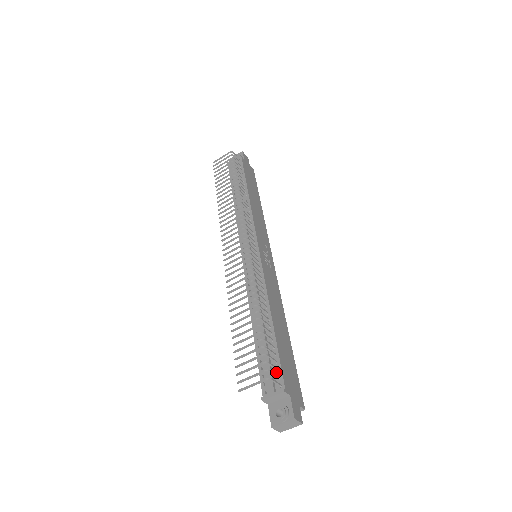
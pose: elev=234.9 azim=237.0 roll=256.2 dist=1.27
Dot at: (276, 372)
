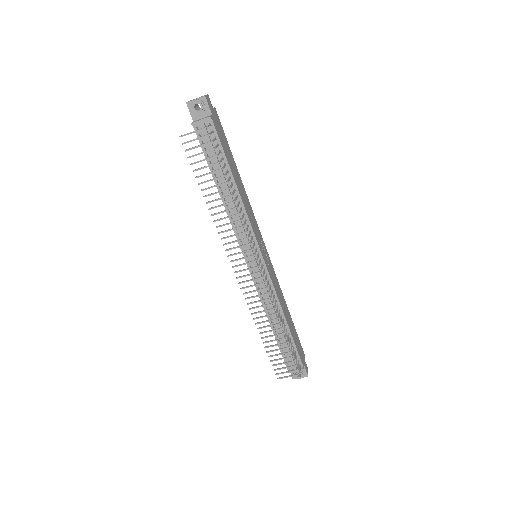
Dot at: (296, 358)
